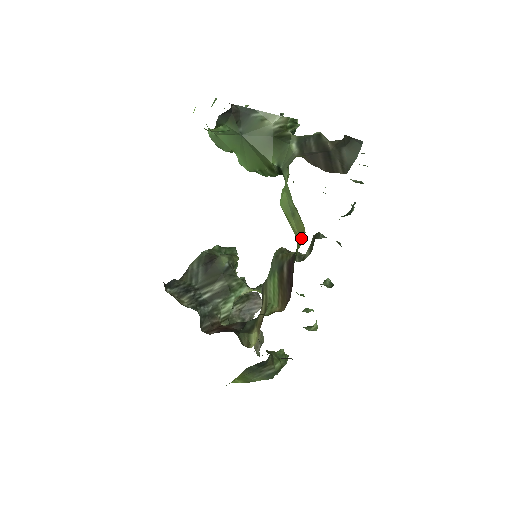
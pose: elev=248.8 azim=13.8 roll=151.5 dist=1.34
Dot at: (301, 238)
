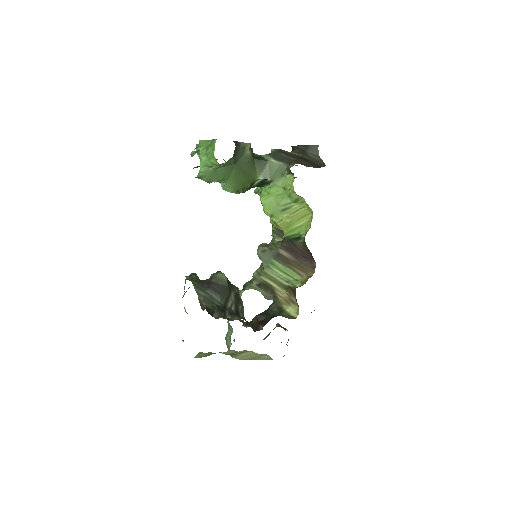
Dot at: (301, 221)
